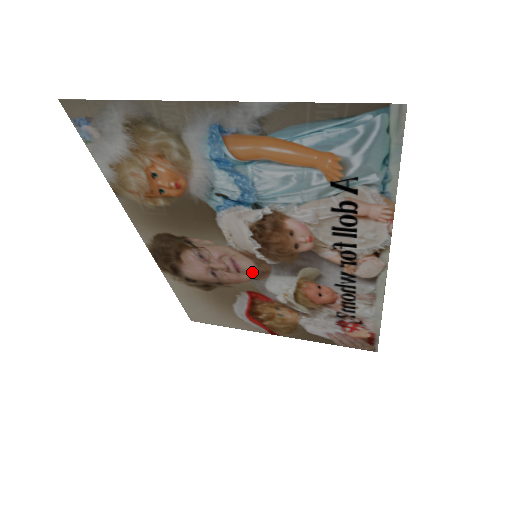
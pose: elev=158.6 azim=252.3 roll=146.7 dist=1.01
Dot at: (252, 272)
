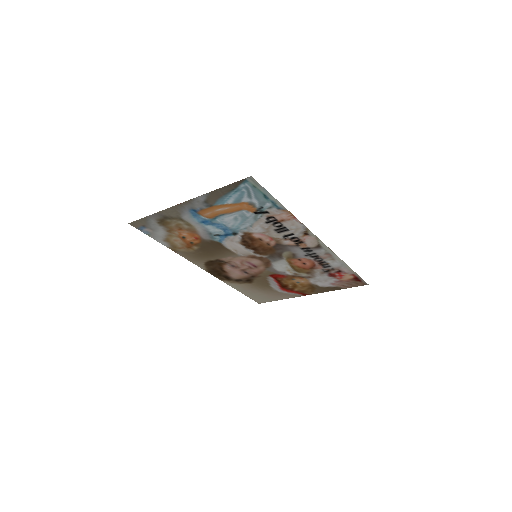
Dot at: (262, 265)
